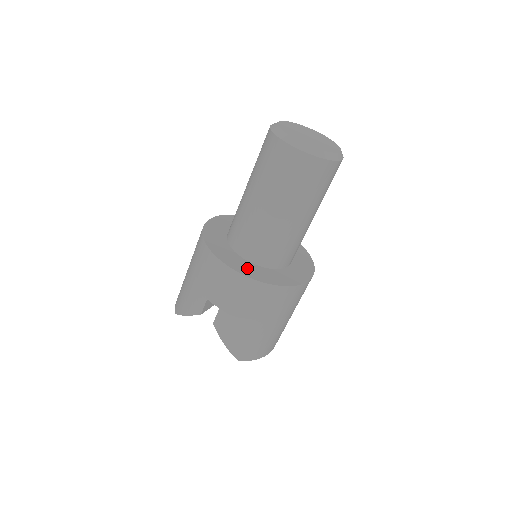
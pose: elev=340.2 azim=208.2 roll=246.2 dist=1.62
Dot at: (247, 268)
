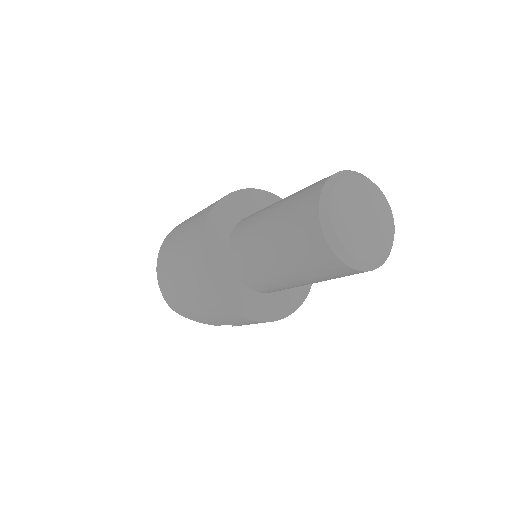
Dot at: (274, 306)
